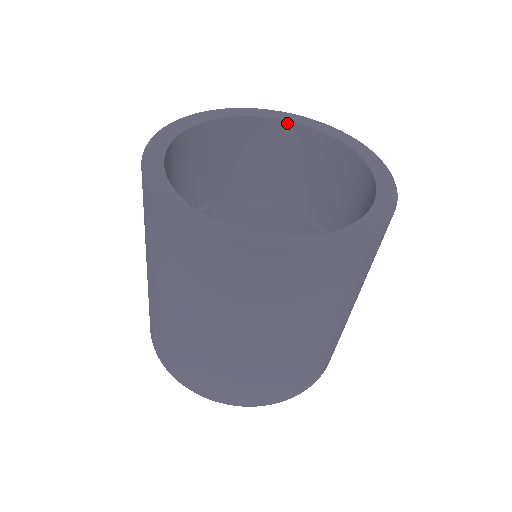
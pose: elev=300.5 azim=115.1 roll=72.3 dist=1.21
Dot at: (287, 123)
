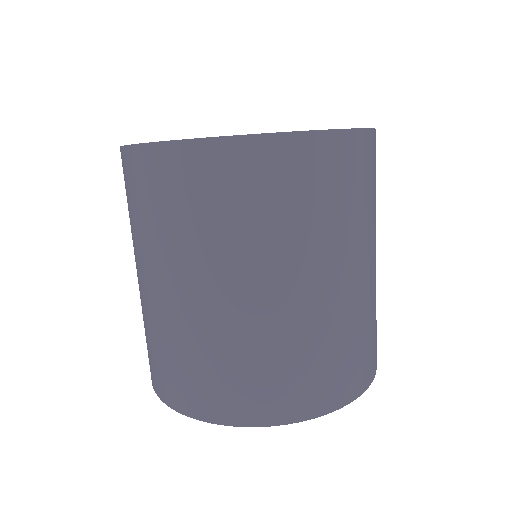
Dot at: occluded
